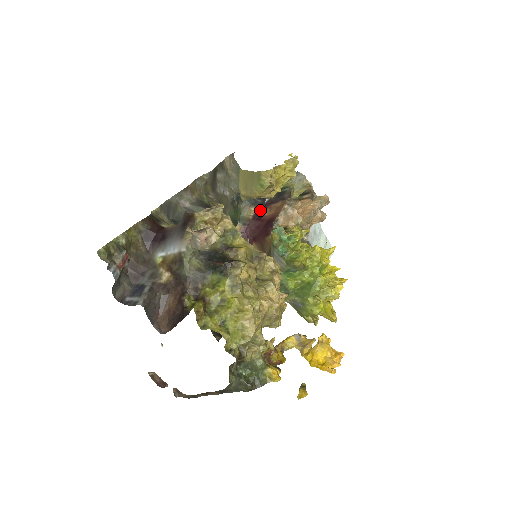
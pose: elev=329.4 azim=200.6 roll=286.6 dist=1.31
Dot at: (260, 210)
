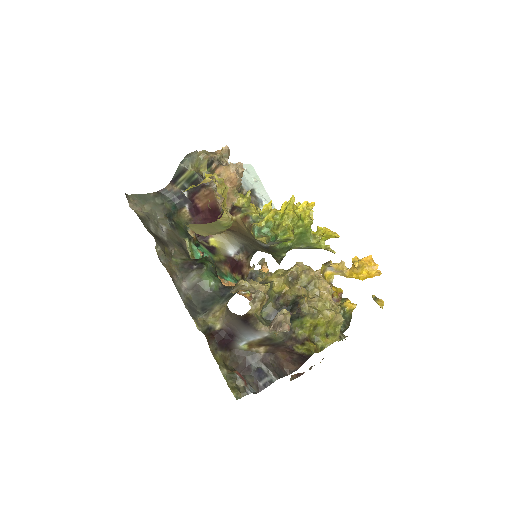
Dot at: (190, 206)
